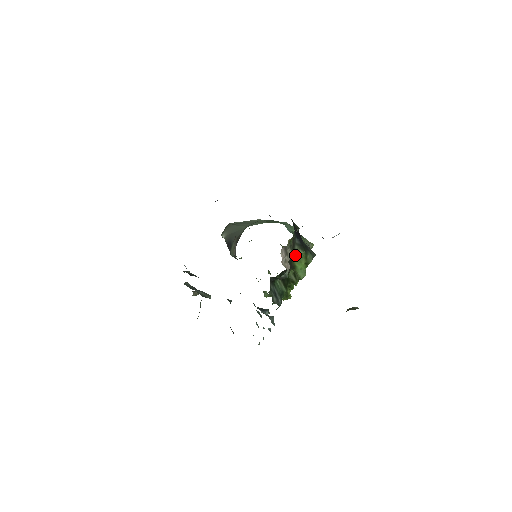
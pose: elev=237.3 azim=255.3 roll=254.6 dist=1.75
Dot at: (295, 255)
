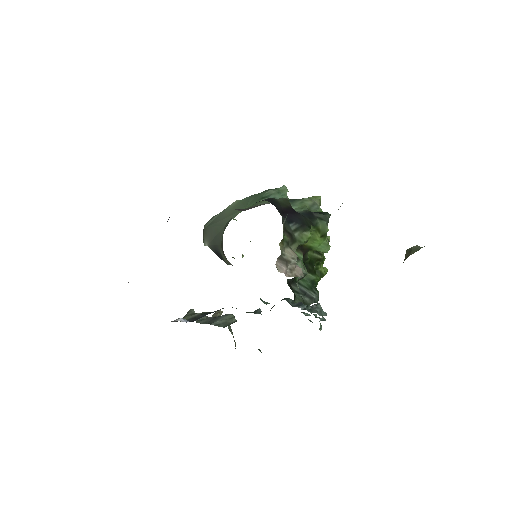
Dot at: (301, 243)
